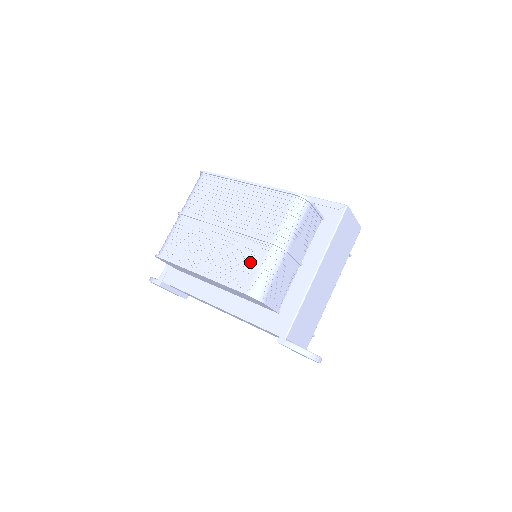
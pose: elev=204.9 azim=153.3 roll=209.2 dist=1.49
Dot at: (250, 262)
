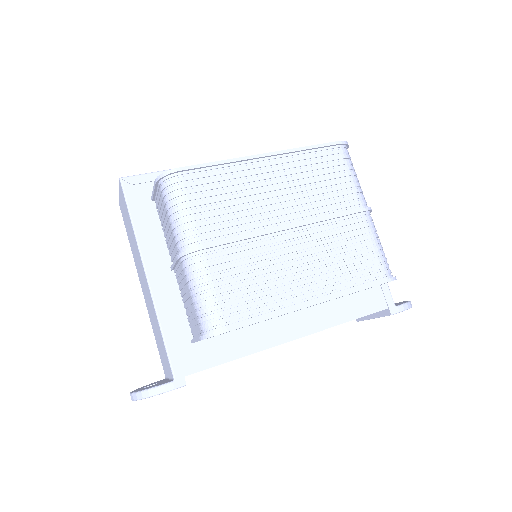
Dot at: (359, 246)
